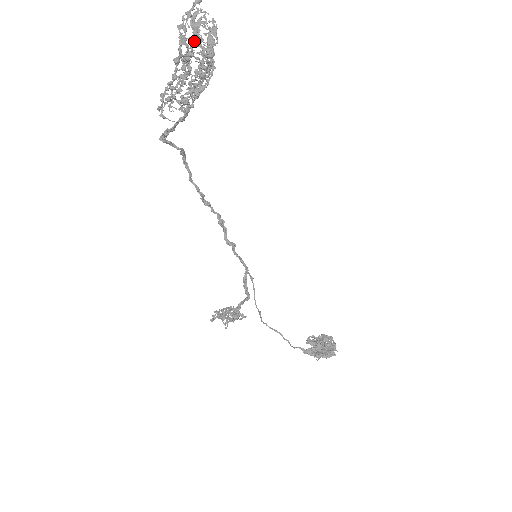
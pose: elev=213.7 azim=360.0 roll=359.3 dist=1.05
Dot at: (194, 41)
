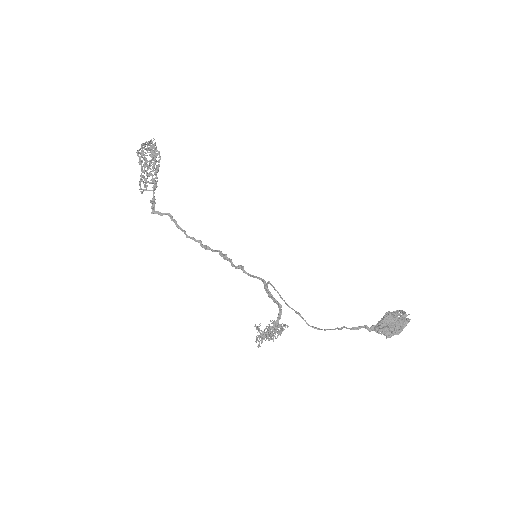
Dot at: (141, 145)
